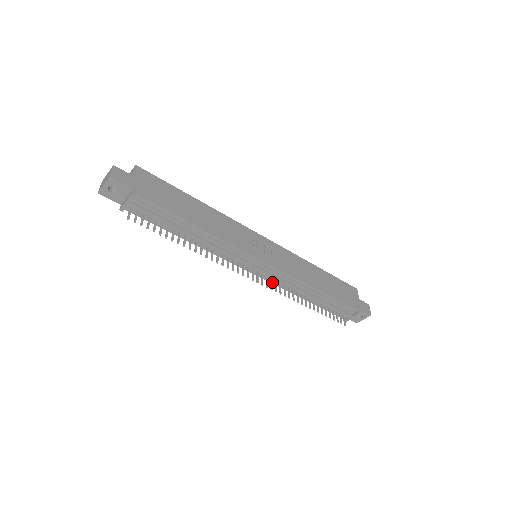
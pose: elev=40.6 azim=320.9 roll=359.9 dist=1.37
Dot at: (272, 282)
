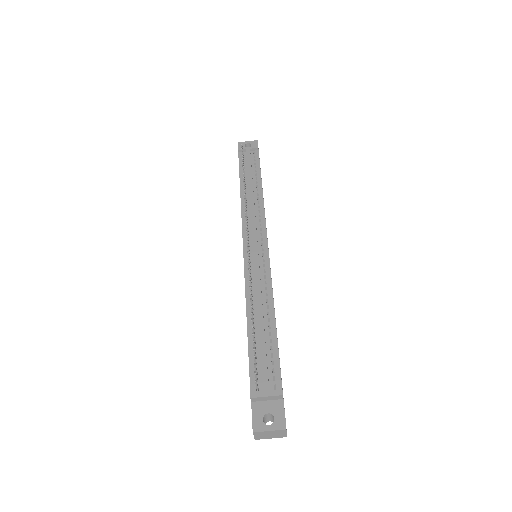
Dot at: (246, 271)
